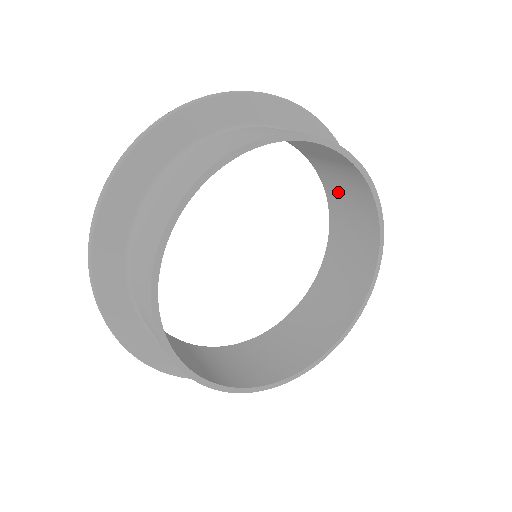
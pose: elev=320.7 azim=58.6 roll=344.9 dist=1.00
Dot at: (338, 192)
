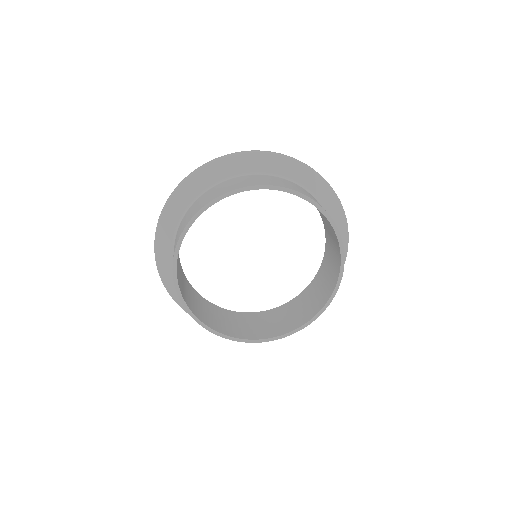
Dot at: (329, 238)
